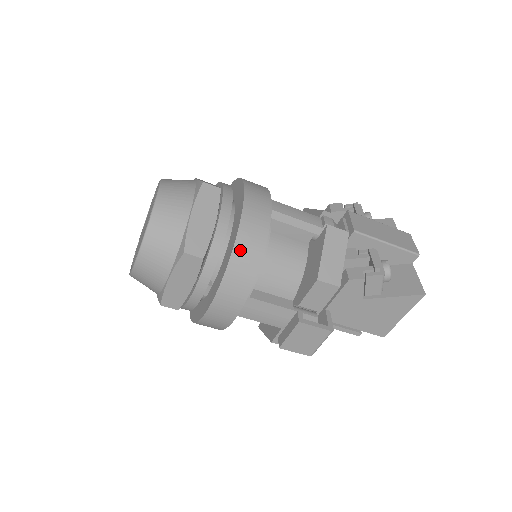
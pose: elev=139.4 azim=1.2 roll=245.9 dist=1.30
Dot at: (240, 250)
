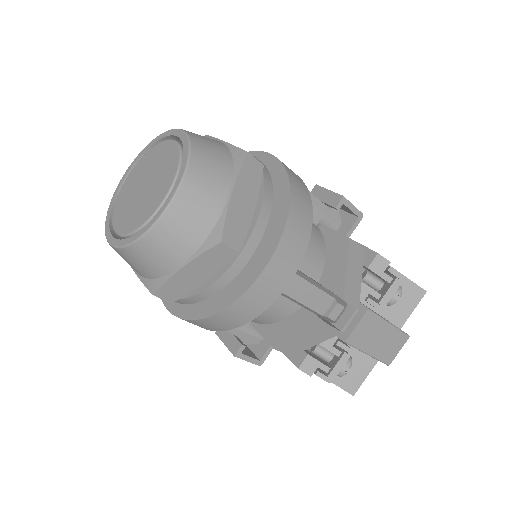
Dot at: (211, 321)
